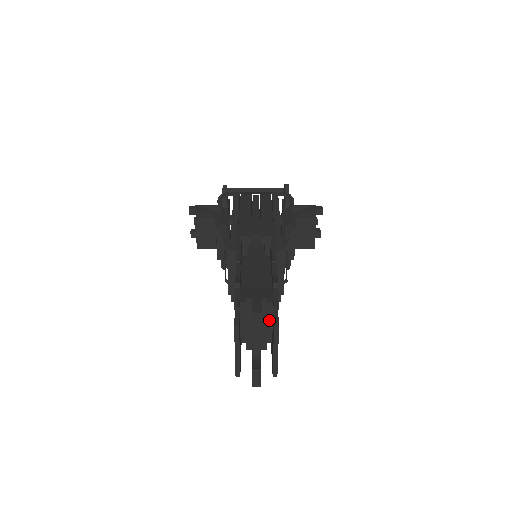
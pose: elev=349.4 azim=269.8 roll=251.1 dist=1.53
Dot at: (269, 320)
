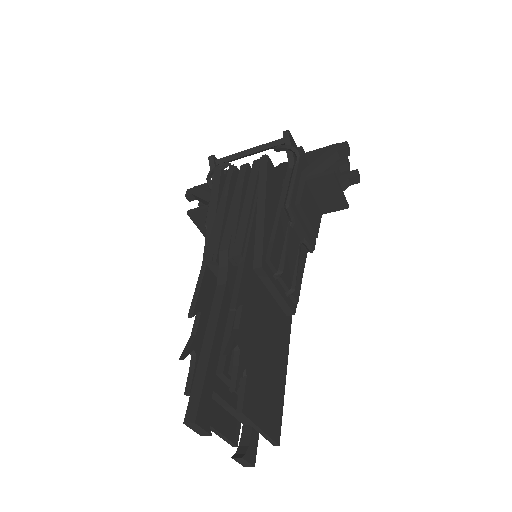
Dot at: occluded
